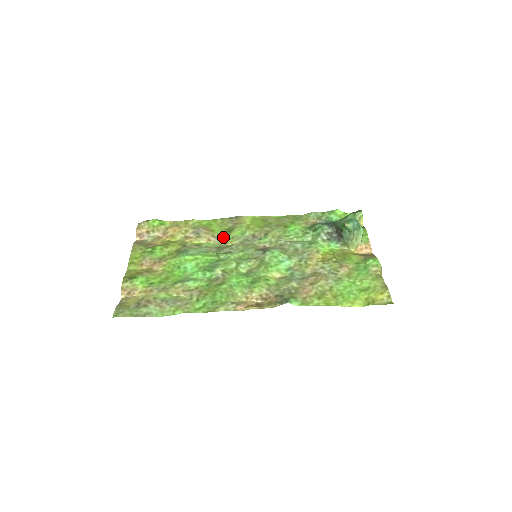
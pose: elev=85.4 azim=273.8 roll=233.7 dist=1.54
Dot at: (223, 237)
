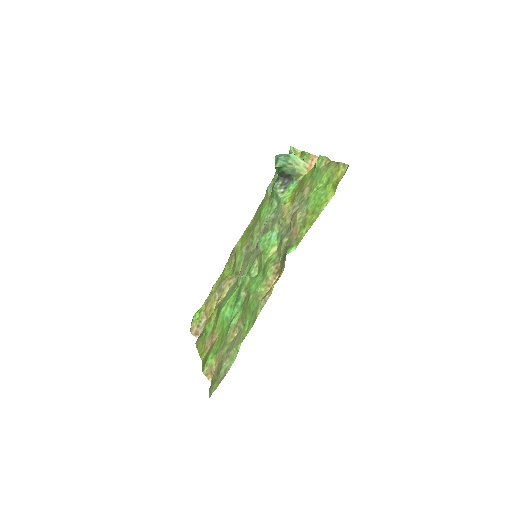
Dot at: (234, 272)
